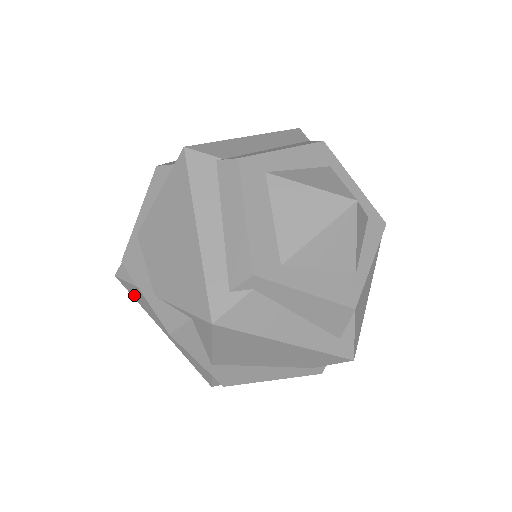
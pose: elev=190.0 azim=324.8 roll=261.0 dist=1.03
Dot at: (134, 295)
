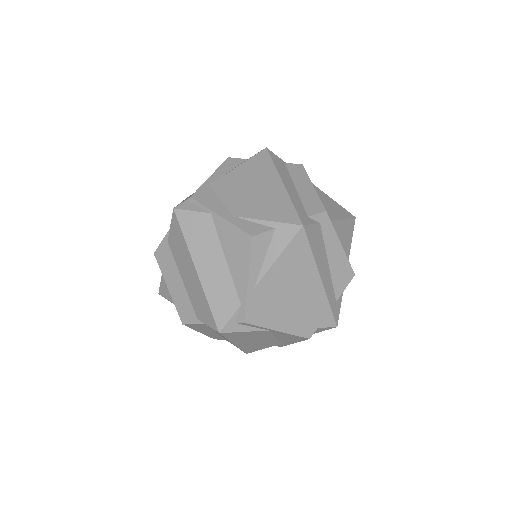
Dot at: (187, 227)
